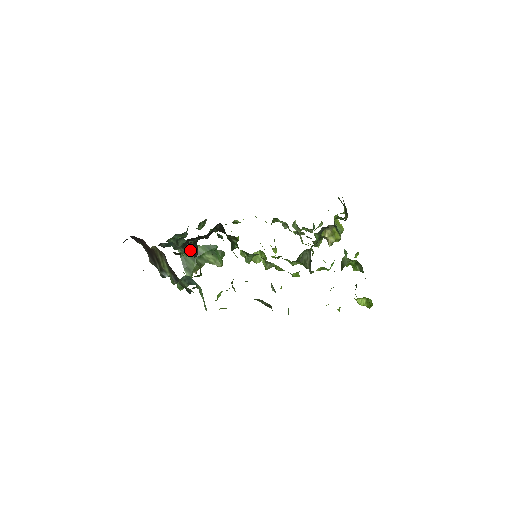
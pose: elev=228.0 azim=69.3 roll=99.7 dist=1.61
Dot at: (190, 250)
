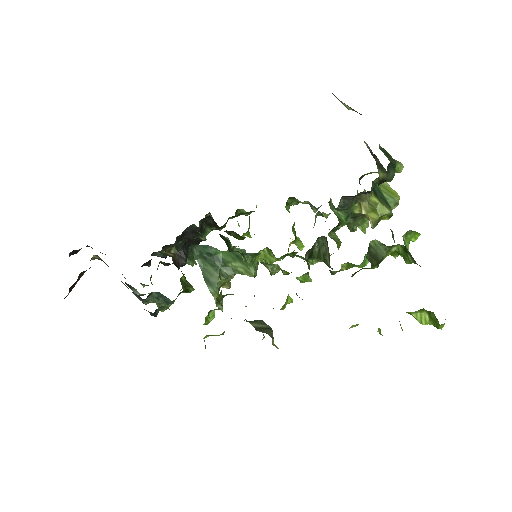
Dot at: (211, 258)
